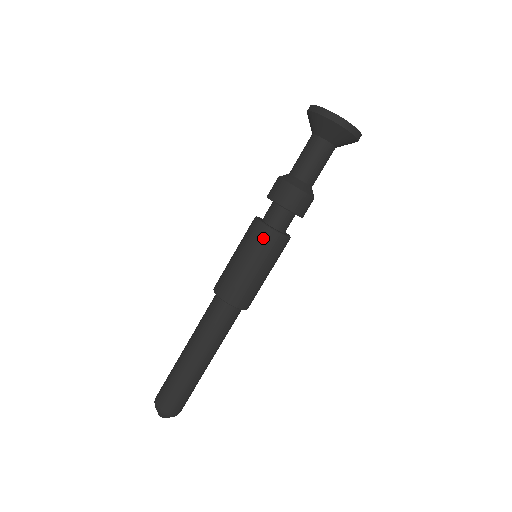
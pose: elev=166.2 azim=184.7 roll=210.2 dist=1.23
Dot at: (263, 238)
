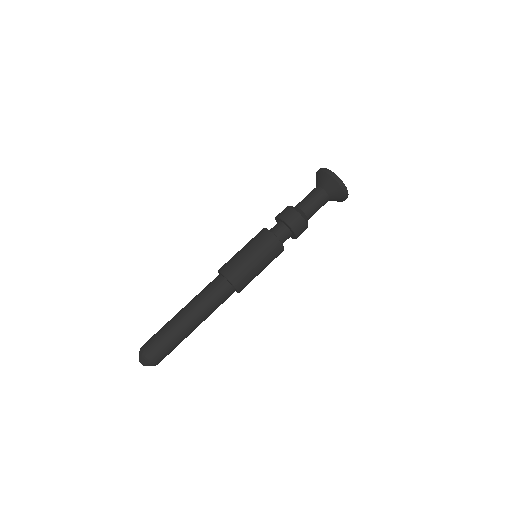
Dot at: (276, 250)
